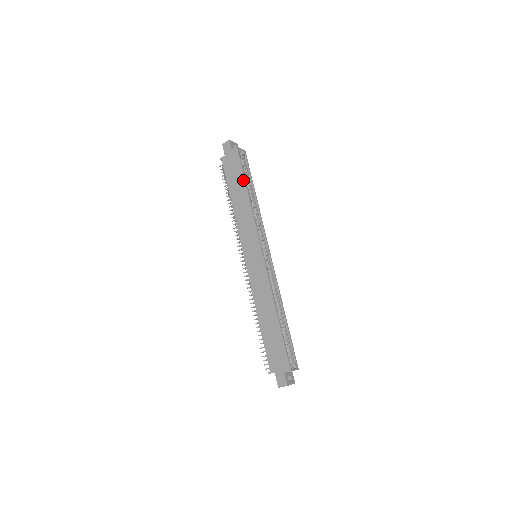
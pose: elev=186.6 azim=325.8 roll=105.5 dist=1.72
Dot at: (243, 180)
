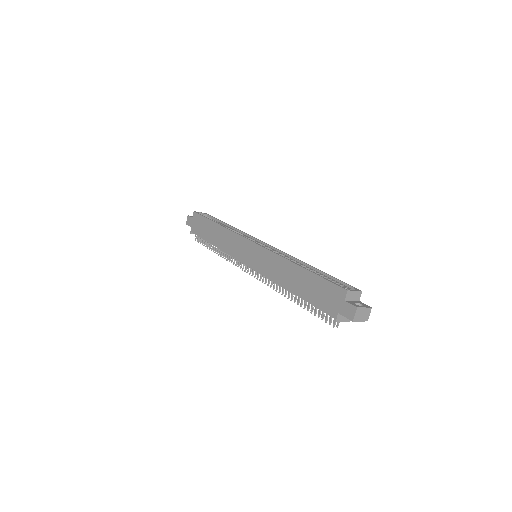
Dot at: (210, 222)
